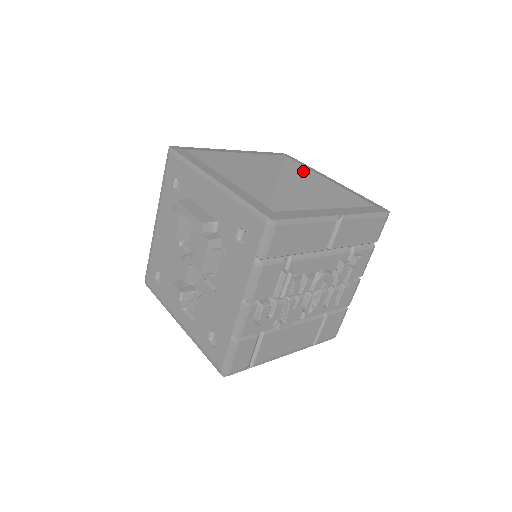
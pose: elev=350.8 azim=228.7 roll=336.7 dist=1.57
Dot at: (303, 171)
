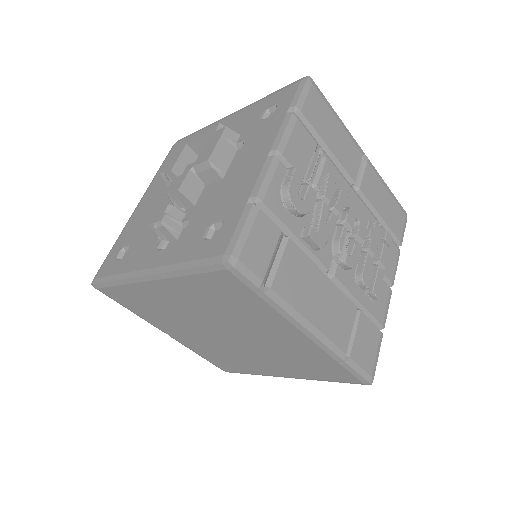
Dot at: occluded
